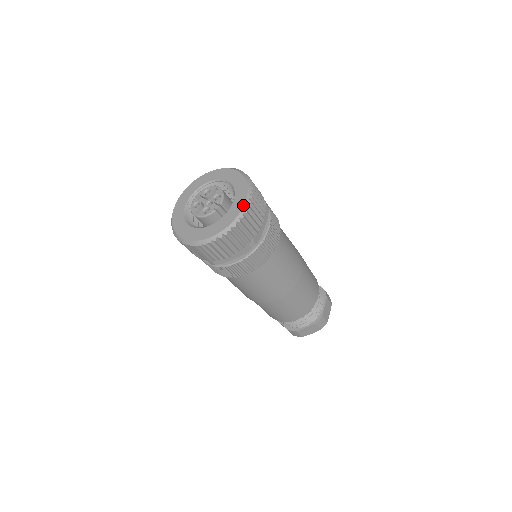
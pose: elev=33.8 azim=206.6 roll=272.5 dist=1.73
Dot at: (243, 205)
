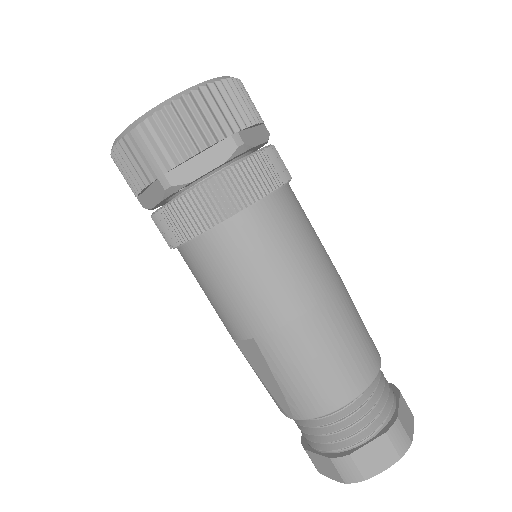
Dot at: (222, 76)
